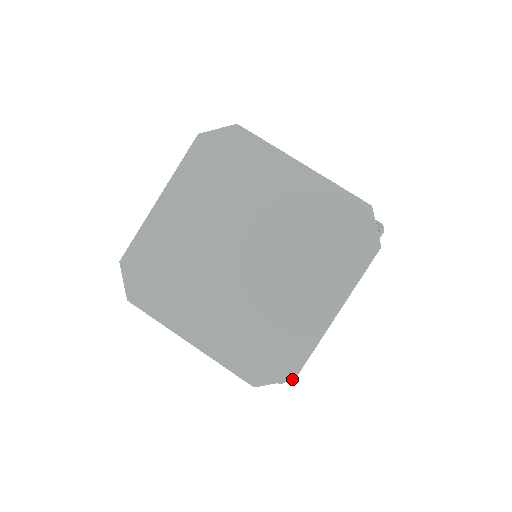
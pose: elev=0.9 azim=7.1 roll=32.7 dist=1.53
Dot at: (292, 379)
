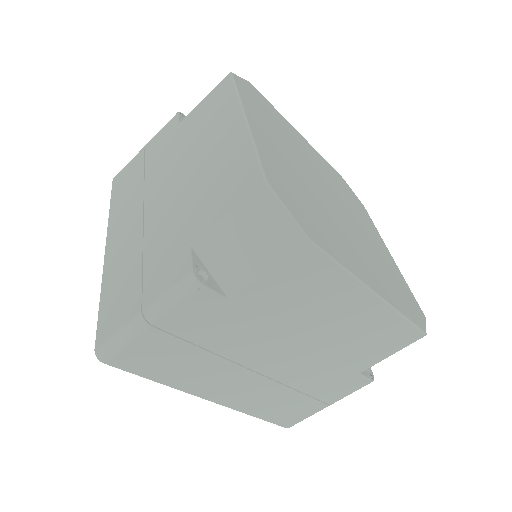
Dot at: (308, 236)
